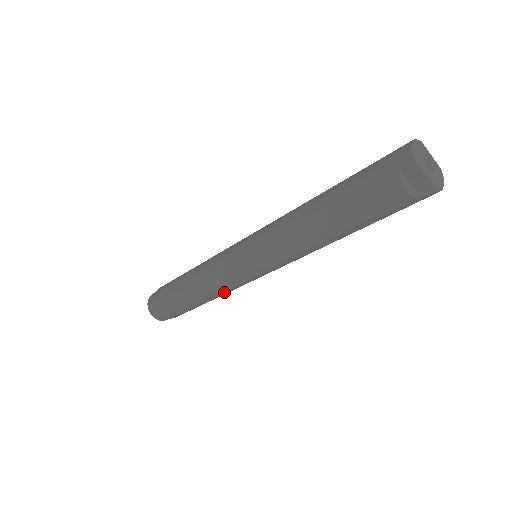
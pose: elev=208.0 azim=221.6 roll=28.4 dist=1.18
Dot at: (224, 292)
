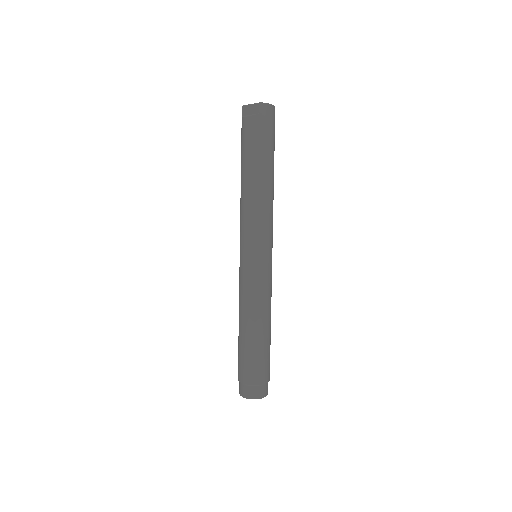
Dot at: (255, 301)
